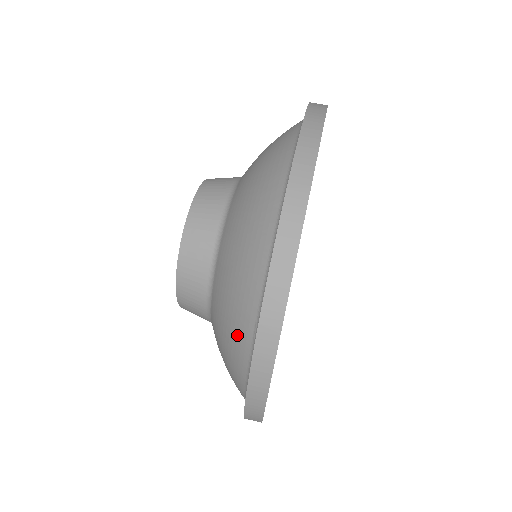
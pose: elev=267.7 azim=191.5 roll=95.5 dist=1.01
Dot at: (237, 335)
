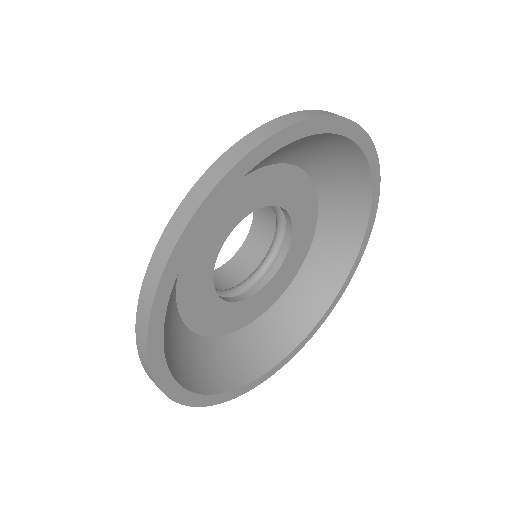
Dot at: occluded
